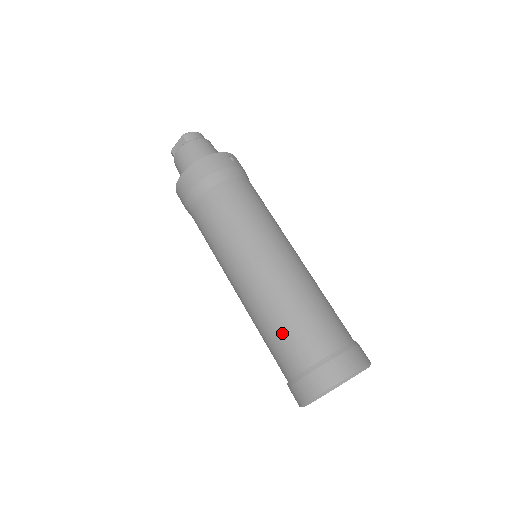
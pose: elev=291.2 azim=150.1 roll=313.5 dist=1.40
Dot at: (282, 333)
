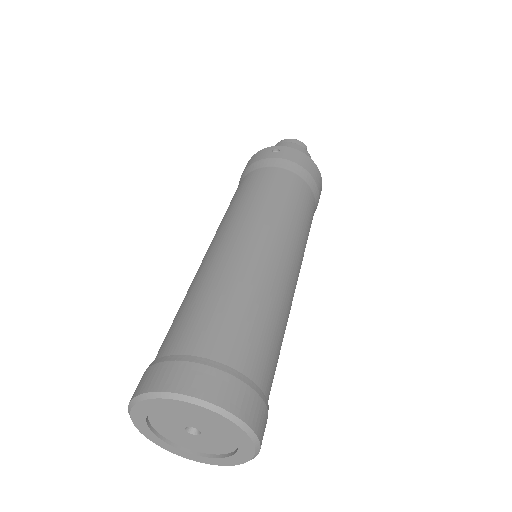
Dot at: occluded
